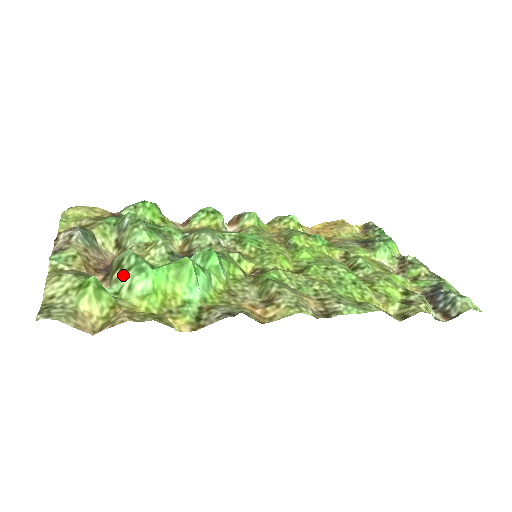
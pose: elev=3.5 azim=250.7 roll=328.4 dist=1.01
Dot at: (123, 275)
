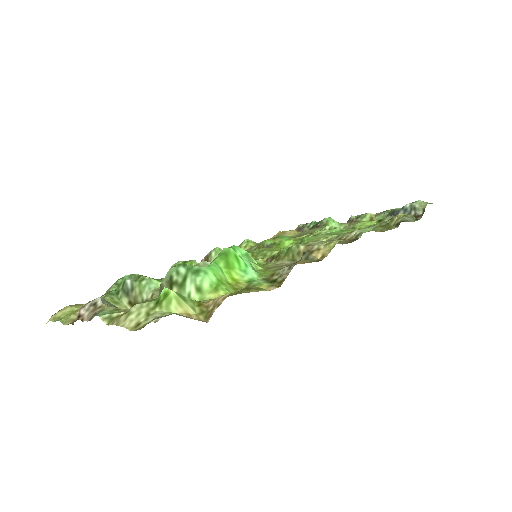
Dot at: (182, 286)
